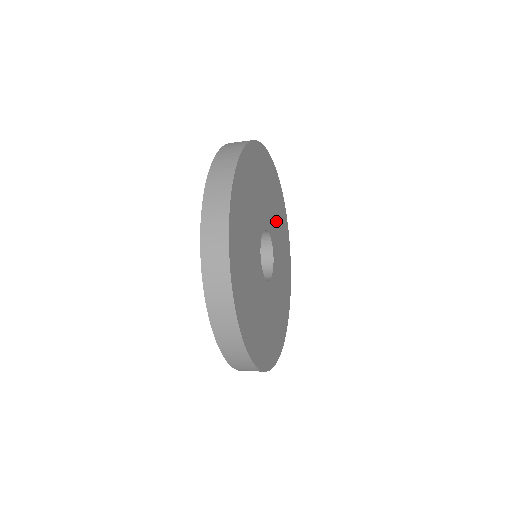
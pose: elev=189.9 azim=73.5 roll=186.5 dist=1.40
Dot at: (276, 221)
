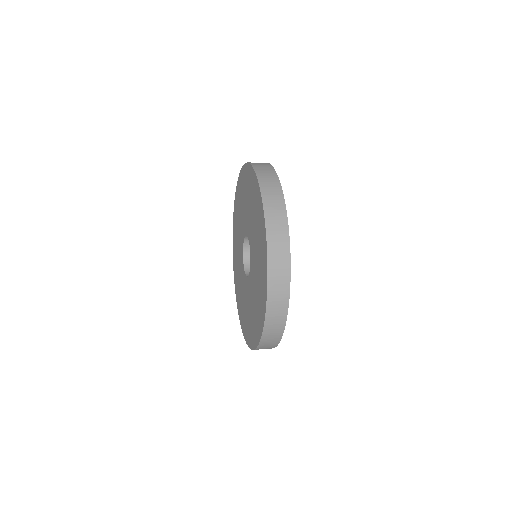
Dot at: occluded
